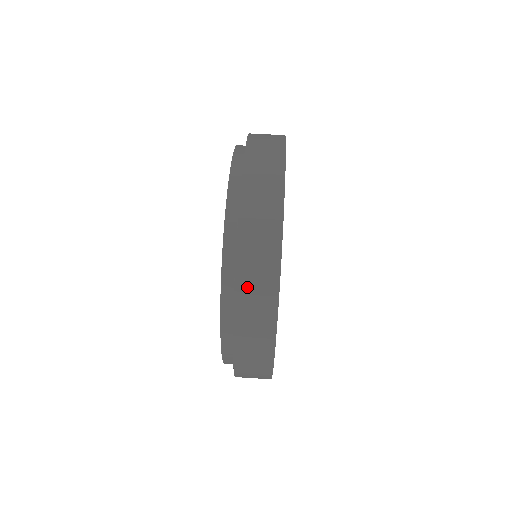
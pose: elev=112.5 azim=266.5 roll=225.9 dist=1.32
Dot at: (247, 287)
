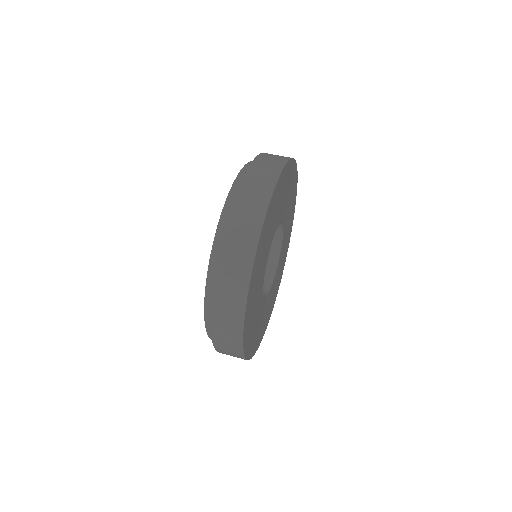
Dot at: (229, 254)
